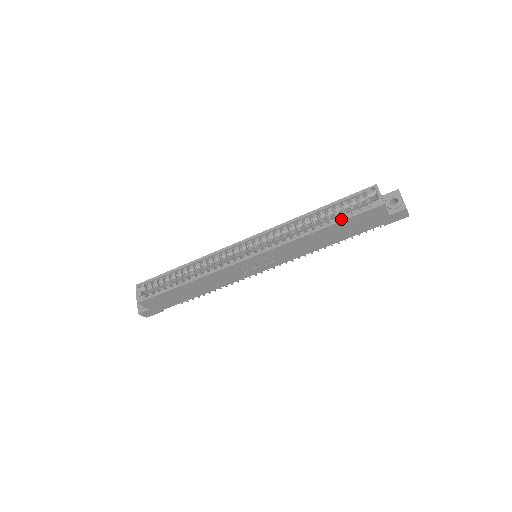
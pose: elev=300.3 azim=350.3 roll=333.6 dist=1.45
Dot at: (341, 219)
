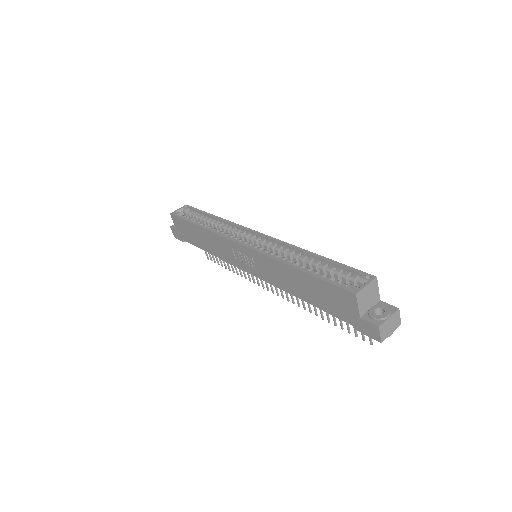
Dot at: (316, 274)
